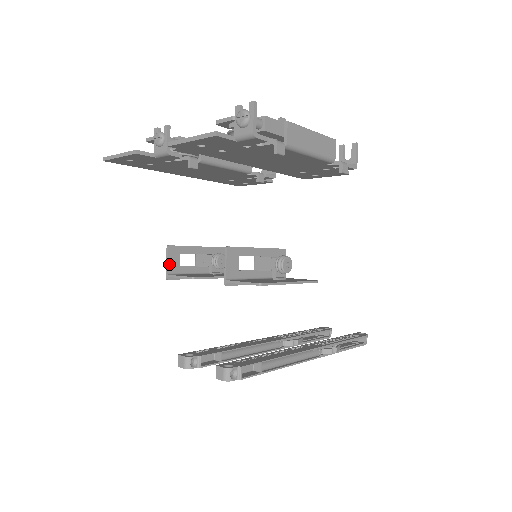
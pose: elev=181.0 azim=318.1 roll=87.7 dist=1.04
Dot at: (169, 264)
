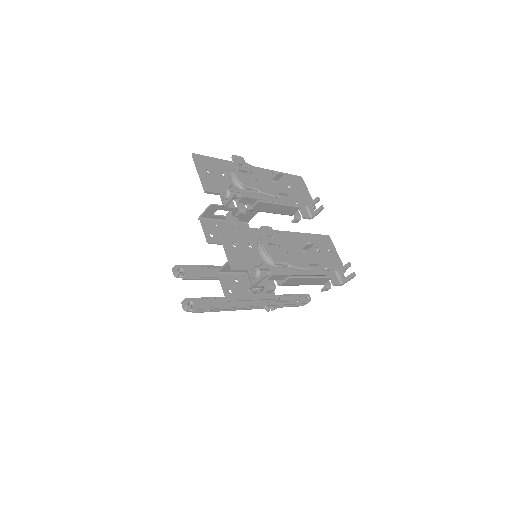
Dot at: (205, 213)
